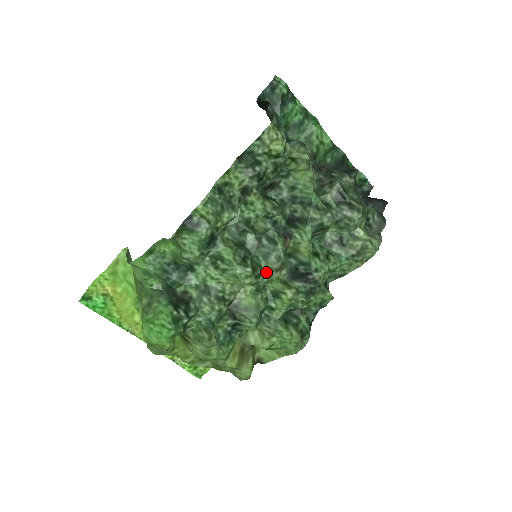
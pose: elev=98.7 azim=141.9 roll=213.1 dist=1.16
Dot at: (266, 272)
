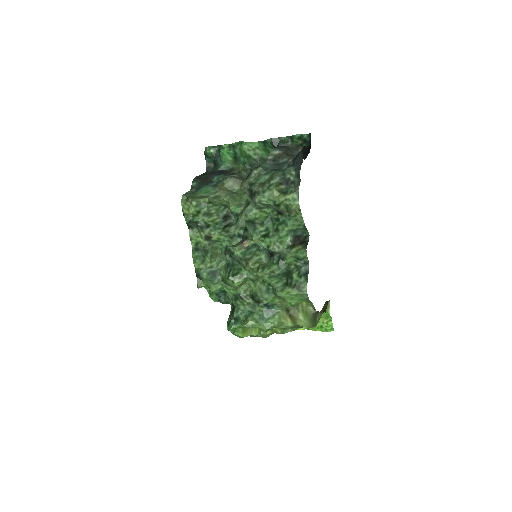
Dot at: (245, 270)
